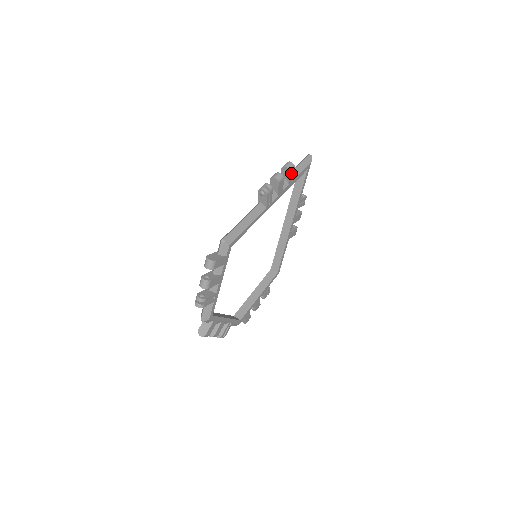
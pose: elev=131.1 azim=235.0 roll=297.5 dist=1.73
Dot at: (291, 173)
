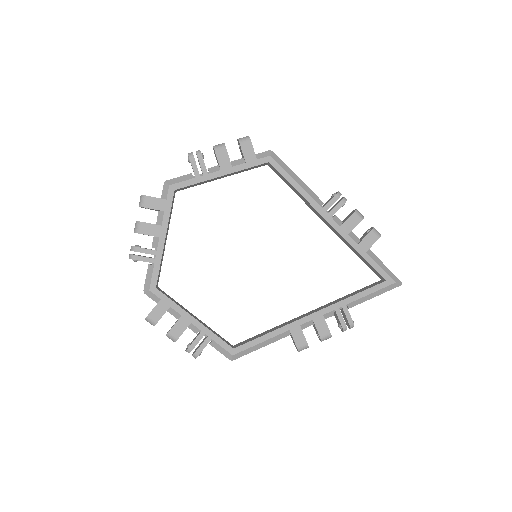
Dot at: (371, 236)
